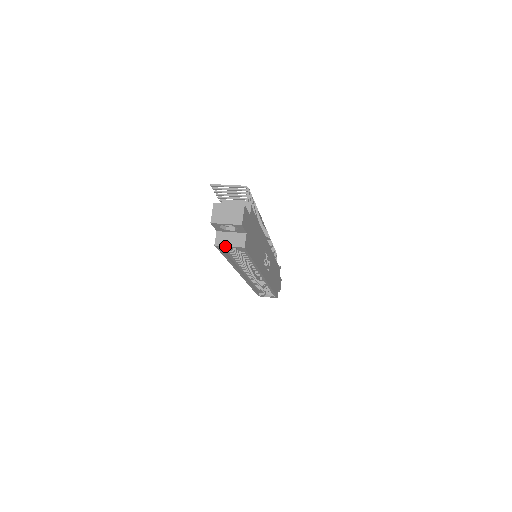
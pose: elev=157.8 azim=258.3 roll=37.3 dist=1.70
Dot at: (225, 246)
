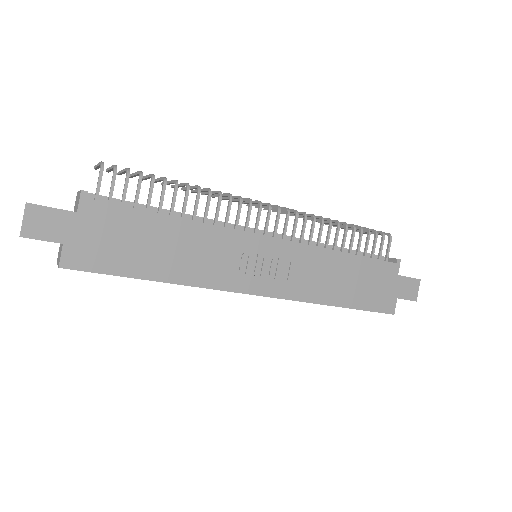
Dot at: occluded
